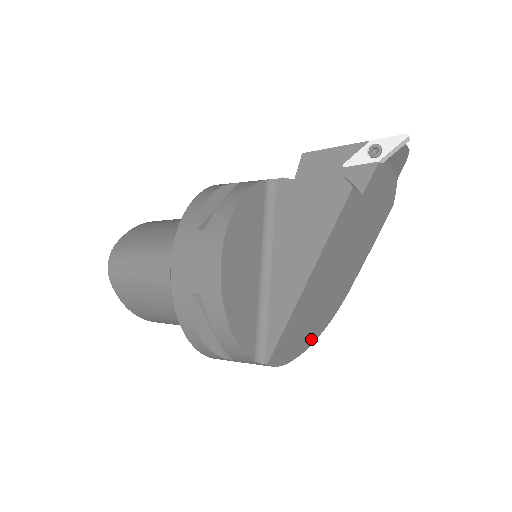
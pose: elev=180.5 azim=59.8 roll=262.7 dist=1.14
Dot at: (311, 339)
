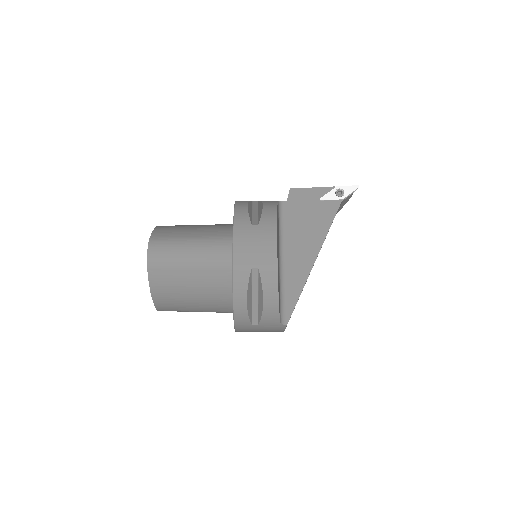
Dot at: occluded
